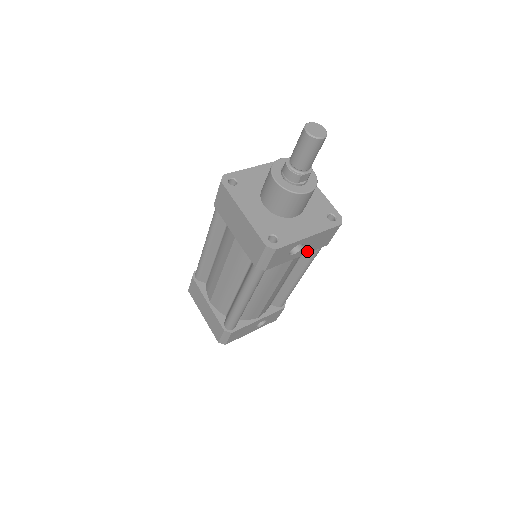
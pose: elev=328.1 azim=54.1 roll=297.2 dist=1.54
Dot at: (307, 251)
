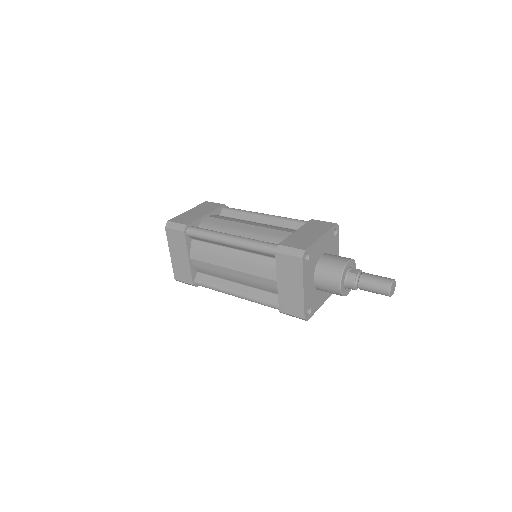
Dot at: occluded
